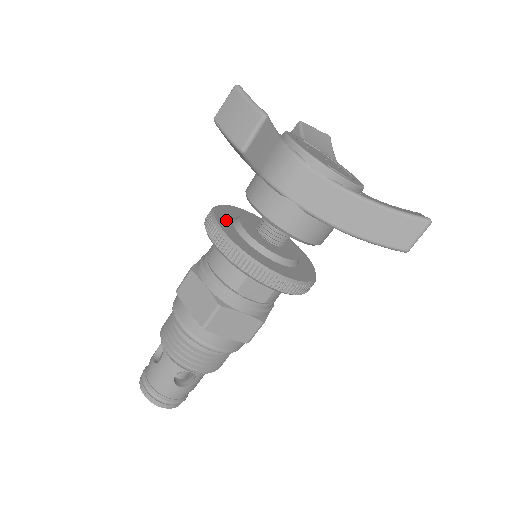
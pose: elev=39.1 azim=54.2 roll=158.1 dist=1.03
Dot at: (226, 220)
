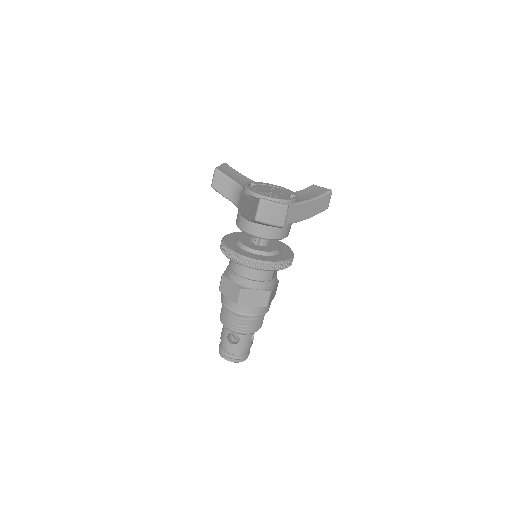
Dot at: (247, 254)
